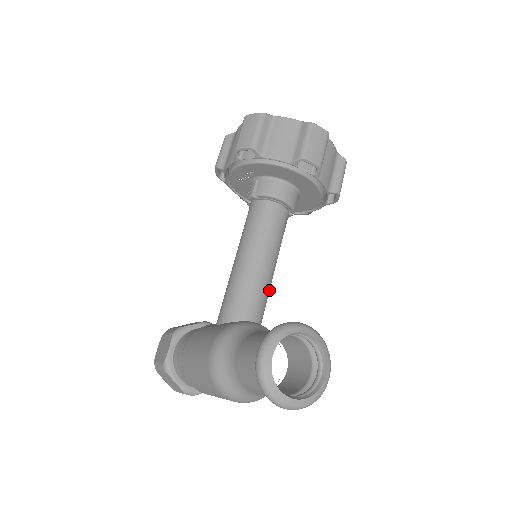
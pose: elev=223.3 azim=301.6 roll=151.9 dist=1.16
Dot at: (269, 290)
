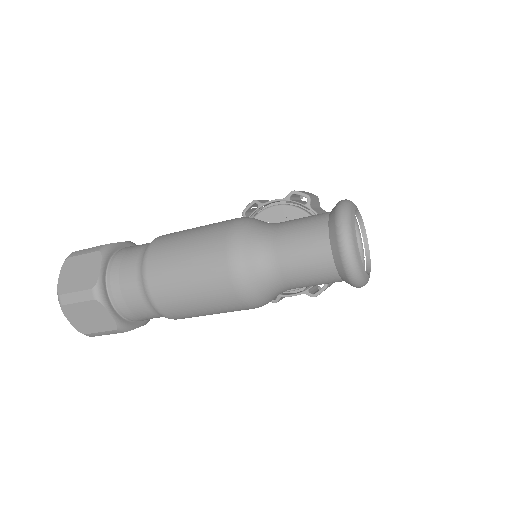
Dot at: occluded
